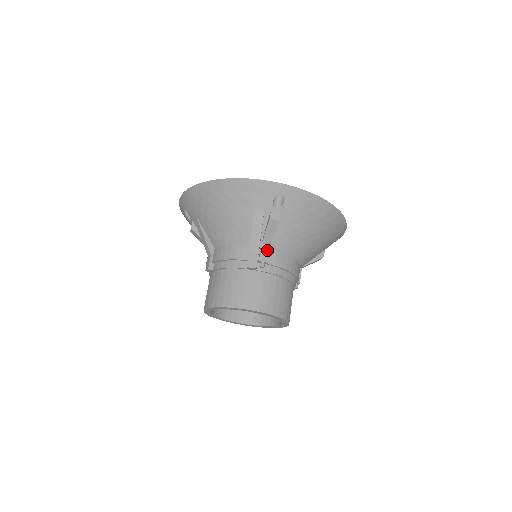
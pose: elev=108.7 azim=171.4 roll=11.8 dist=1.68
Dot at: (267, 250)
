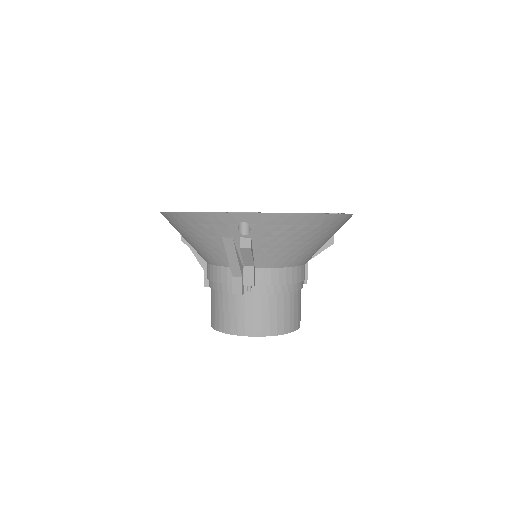
Dot at: (251, 272)
